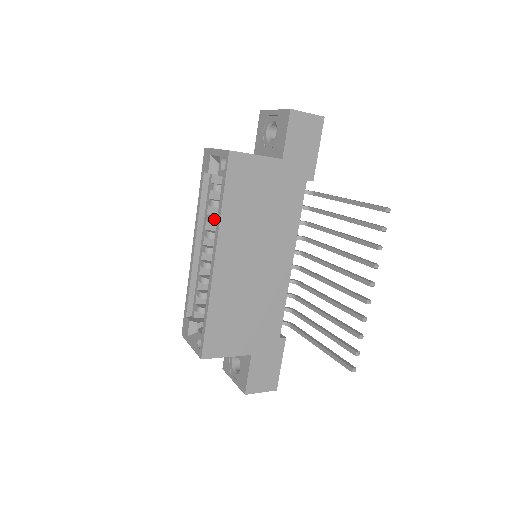
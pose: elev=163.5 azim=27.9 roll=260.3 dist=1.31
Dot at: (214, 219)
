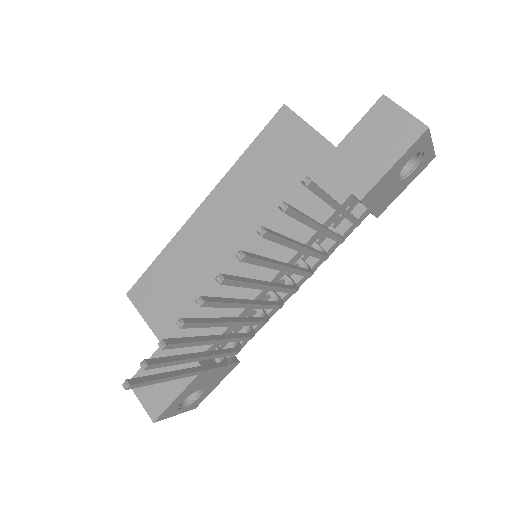
Dot at: occluded
